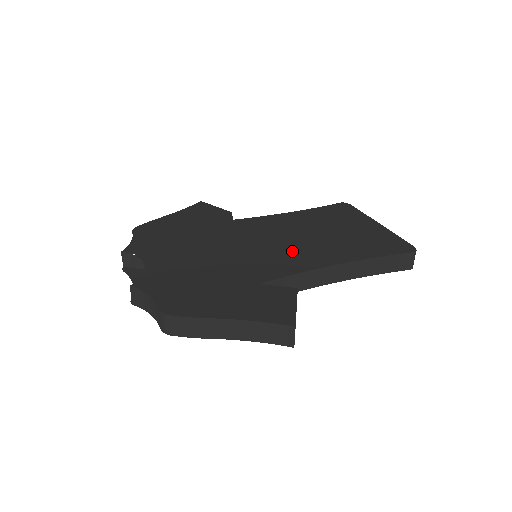
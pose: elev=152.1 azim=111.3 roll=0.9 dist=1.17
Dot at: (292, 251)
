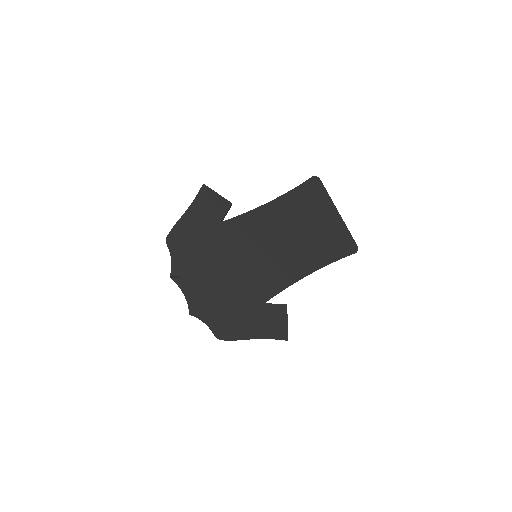
Dot at: (281, 261)
